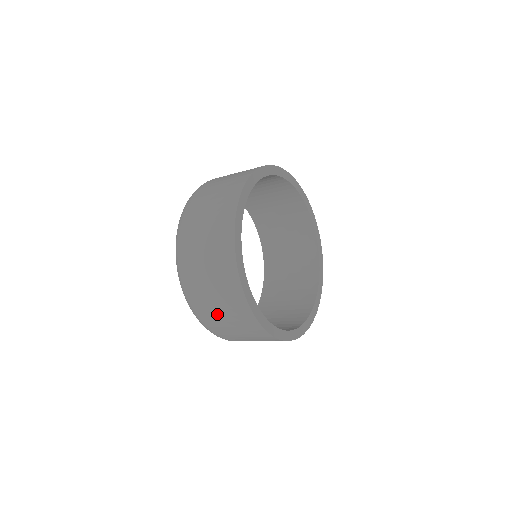
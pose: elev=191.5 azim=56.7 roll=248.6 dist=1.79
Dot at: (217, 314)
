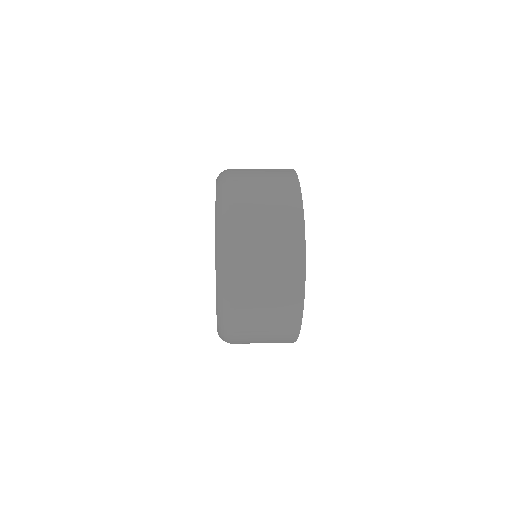
Dot at: (259, 262)
